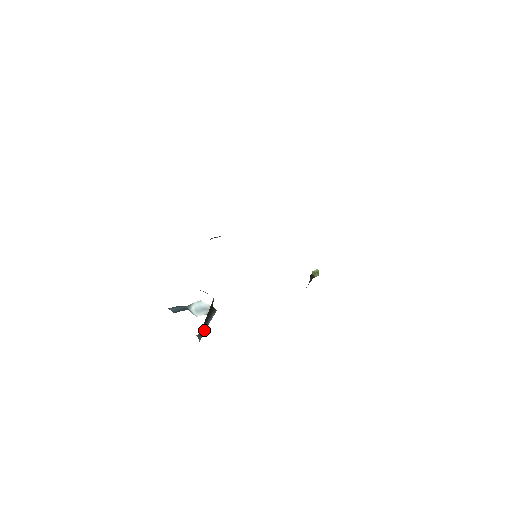
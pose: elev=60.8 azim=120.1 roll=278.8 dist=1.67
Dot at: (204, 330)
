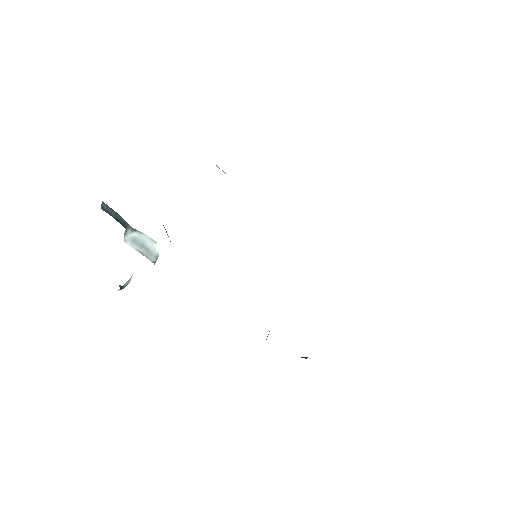
Dot at: occluded
